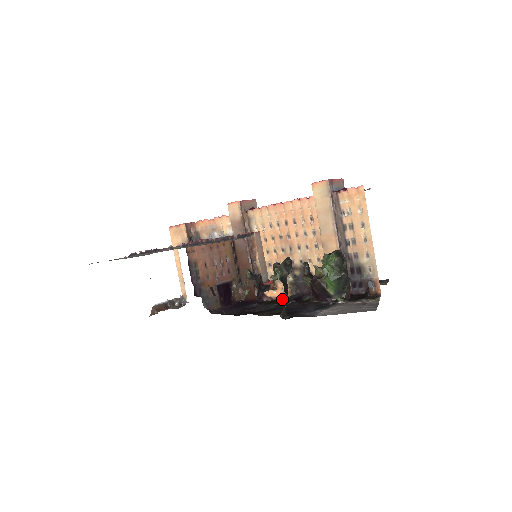
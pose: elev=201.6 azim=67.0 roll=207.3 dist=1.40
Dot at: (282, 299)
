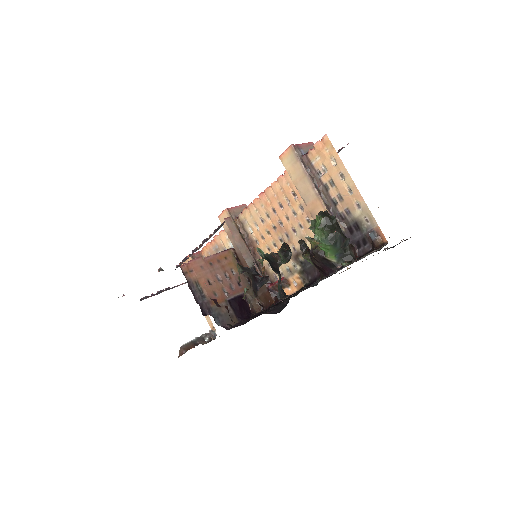
Dot at: occluded
